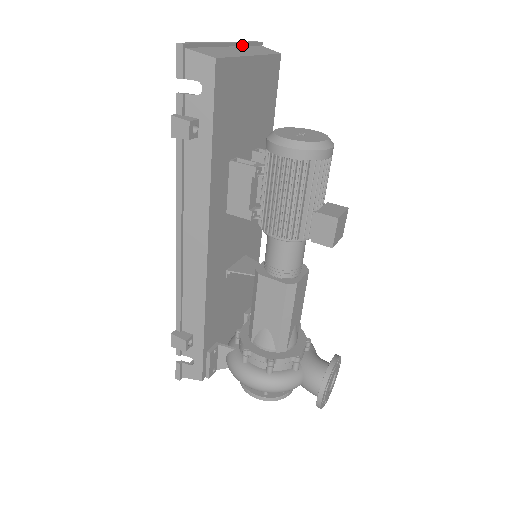
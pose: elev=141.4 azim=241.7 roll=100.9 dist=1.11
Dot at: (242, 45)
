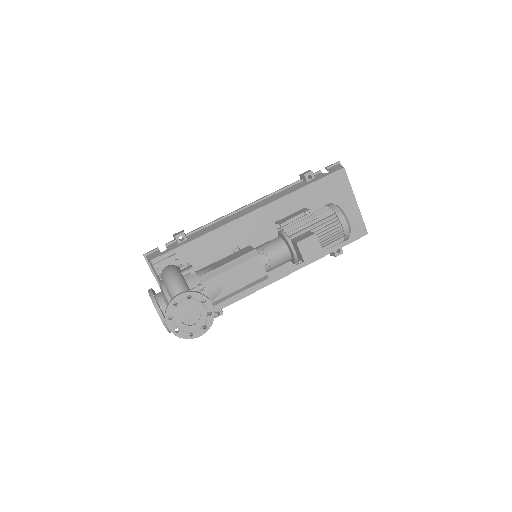
Dot at: occluded
